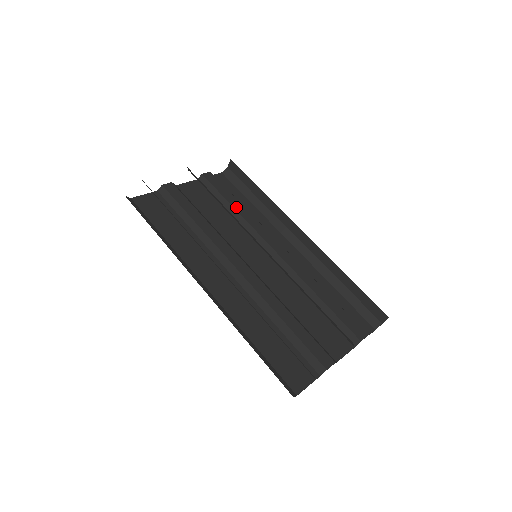
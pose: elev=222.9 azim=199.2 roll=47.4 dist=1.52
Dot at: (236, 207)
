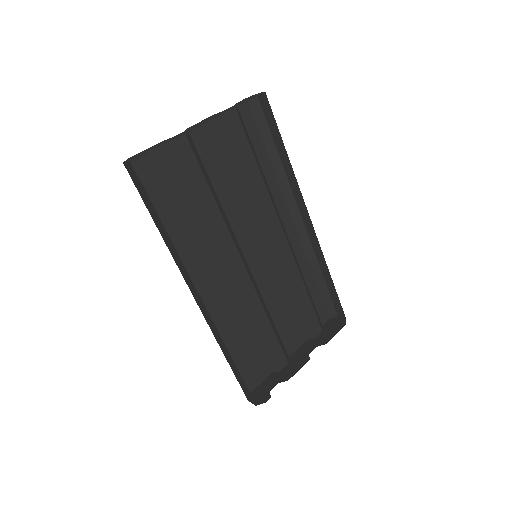
Dot at: (251, 174)
